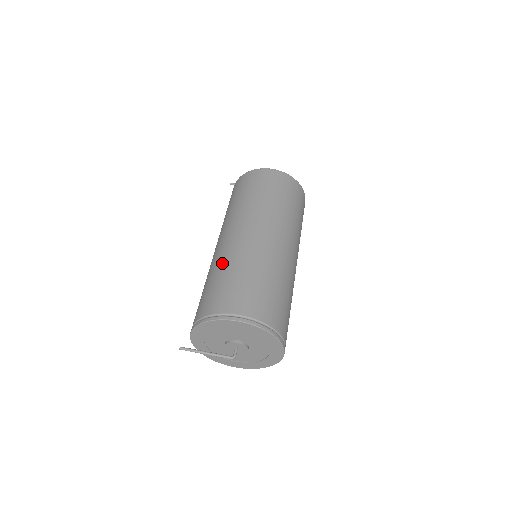
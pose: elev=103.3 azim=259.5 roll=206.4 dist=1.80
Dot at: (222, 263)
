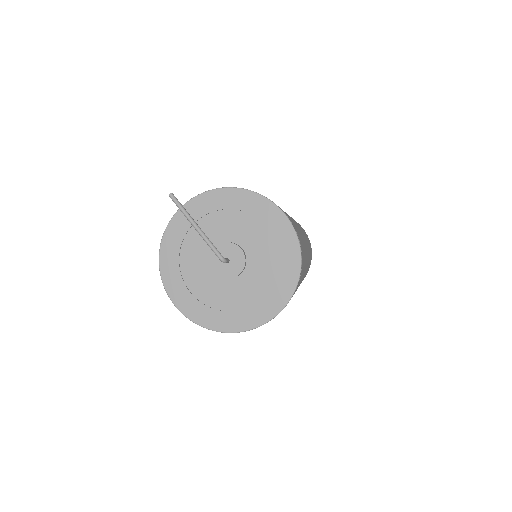
Dot at: occluded
